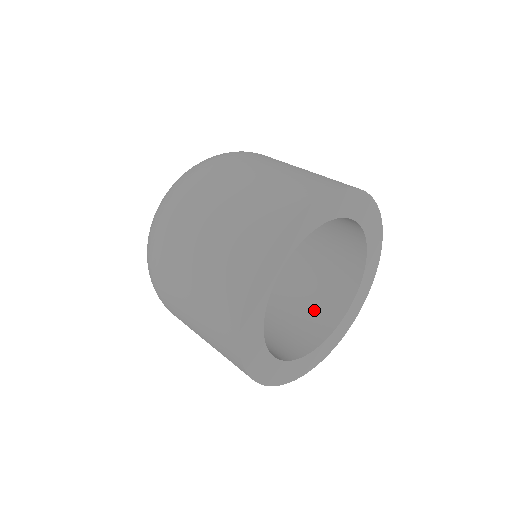
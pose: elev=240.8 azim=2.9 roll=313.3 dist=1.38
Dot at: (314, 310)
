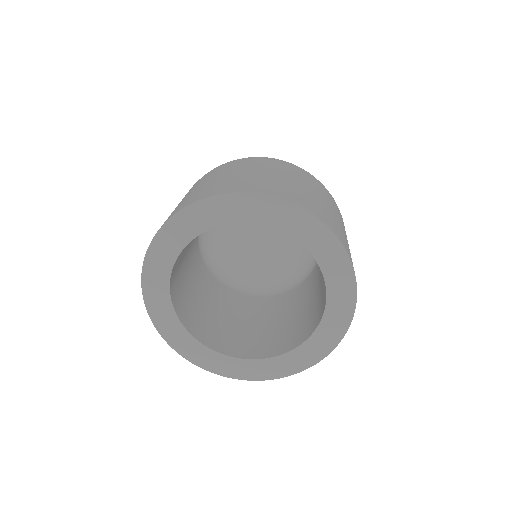
Dot at: (269, 338)
